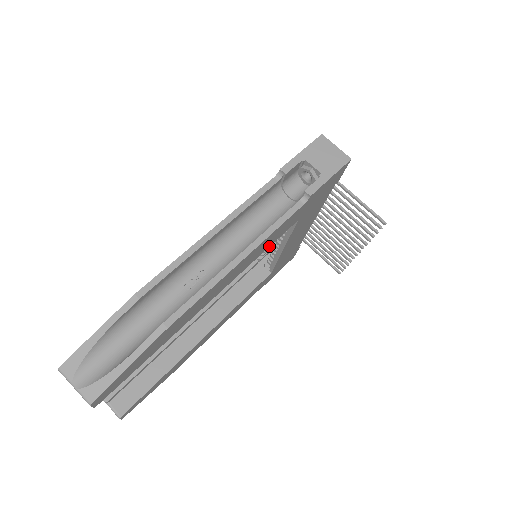
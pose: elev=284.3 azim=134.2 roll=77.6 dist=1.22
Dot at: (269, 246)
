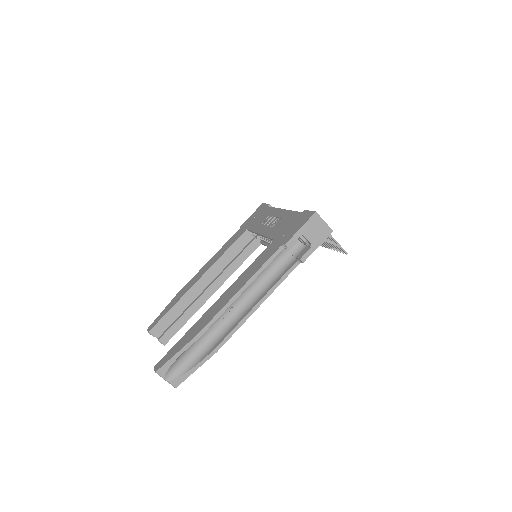
Dot at: occluded
